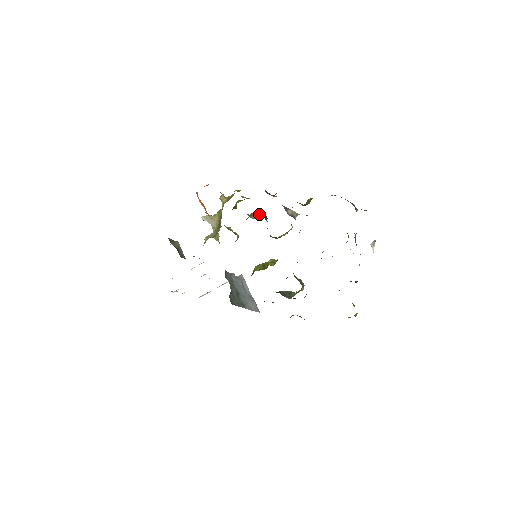
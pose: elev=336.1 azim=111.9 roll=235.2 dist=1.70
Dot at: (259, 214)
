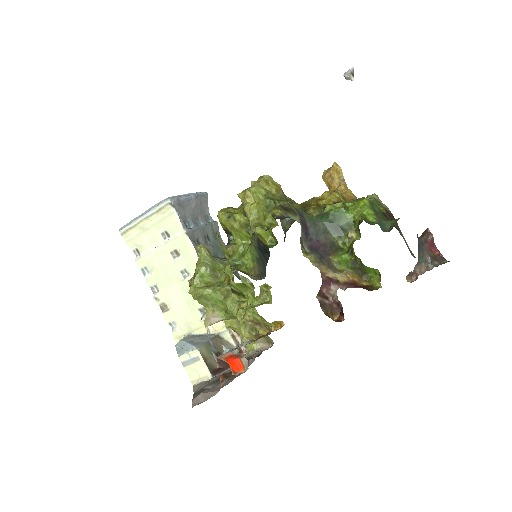
Dot at: occluded
